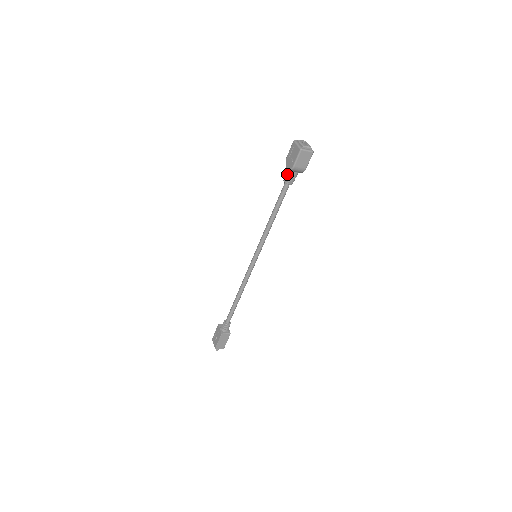
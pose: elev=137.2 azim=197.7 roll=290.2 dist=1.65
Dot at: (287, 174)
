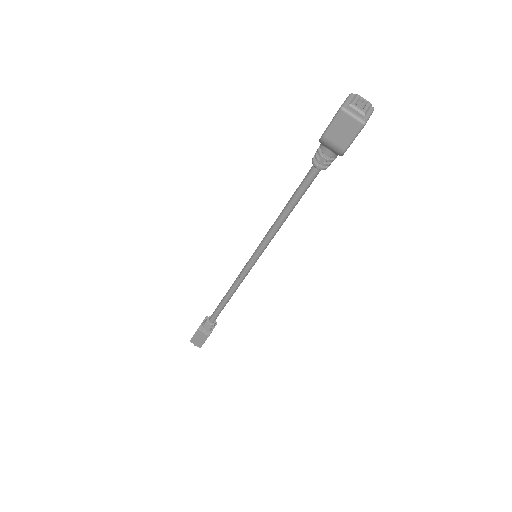
Dot at: (319, 148)
